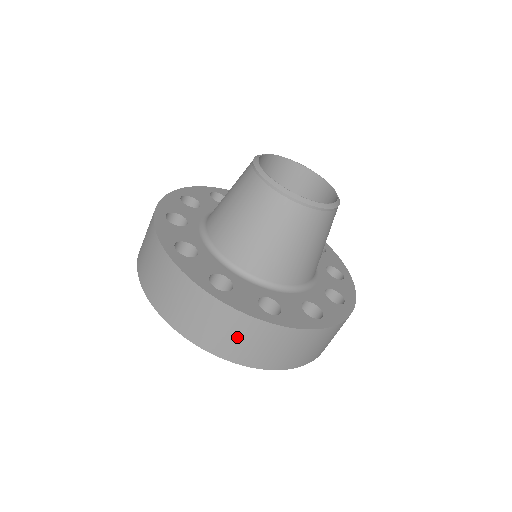
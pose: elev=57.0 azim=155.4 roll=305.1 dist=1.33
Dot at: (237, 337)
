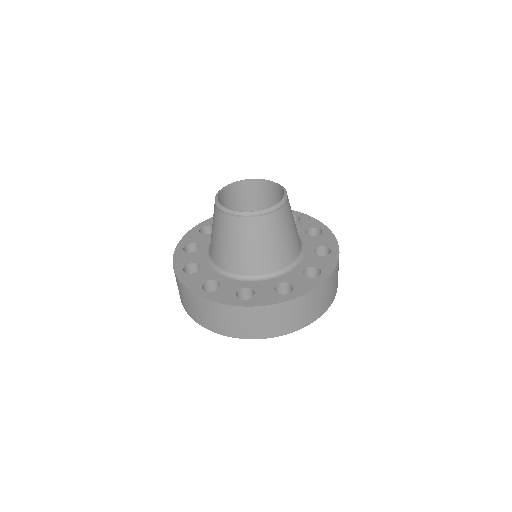
Dot at: (276, 320)
